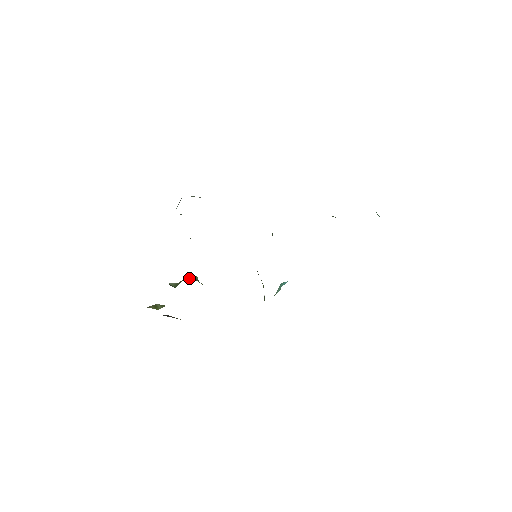
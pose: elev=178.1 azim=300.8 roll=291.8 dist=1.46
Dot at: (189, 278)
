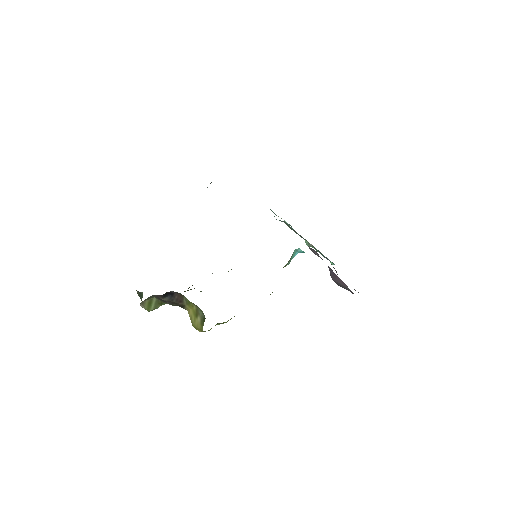
Dot at: occluded
